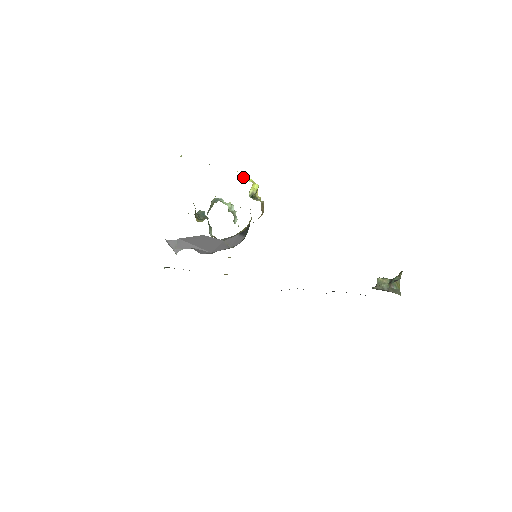
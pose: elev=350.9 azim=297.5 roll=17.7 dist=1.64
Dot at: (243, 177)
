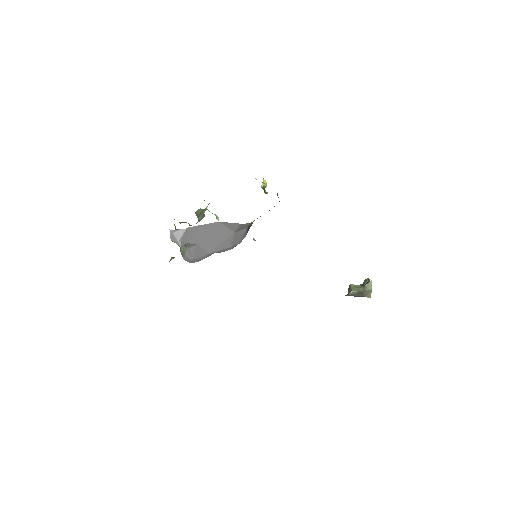
Dot at: occluded
